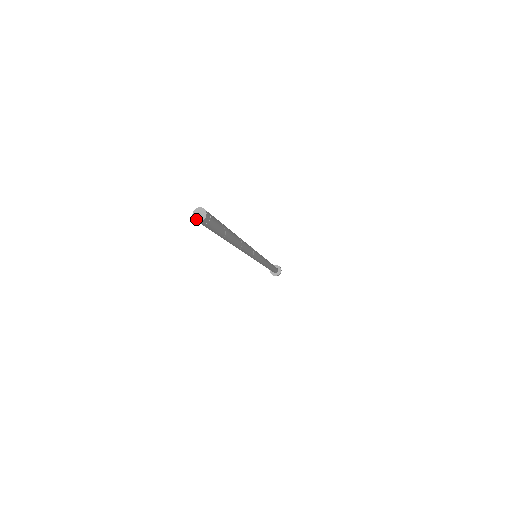
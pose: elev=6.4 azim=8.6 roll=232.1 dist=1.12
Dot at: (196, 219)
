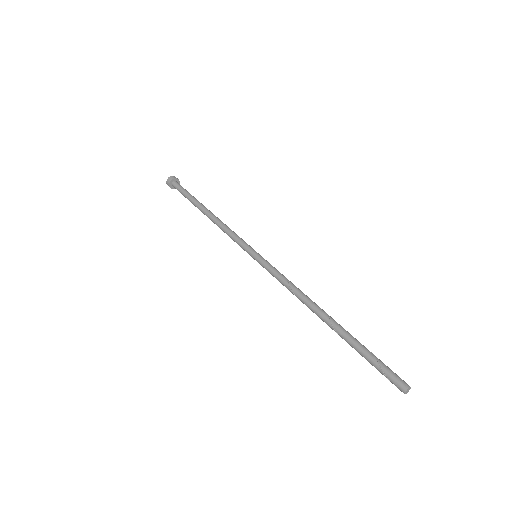
Dot at: (406, 393)
